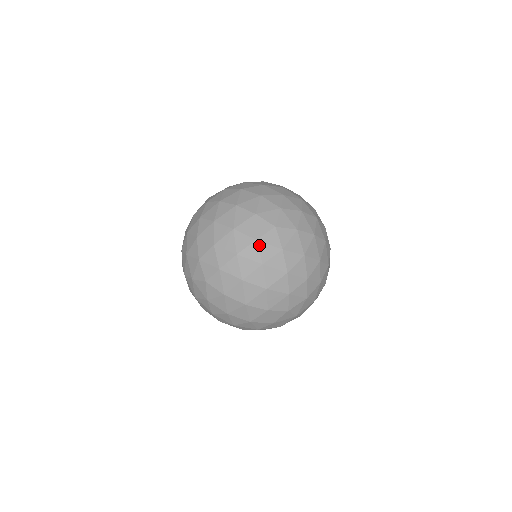
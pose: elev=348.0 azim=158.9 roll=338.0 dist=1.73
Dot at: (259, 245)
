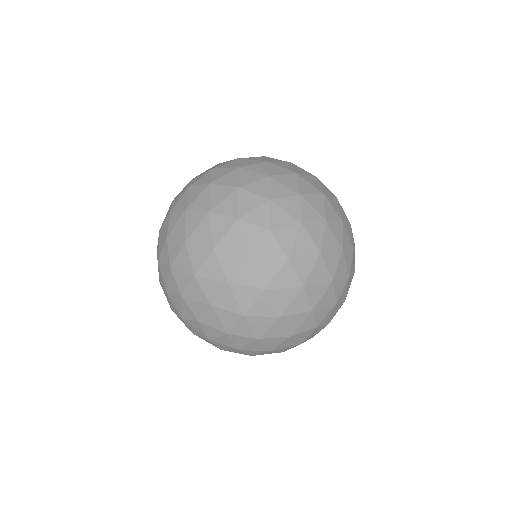
Dot at: (343, 228)
